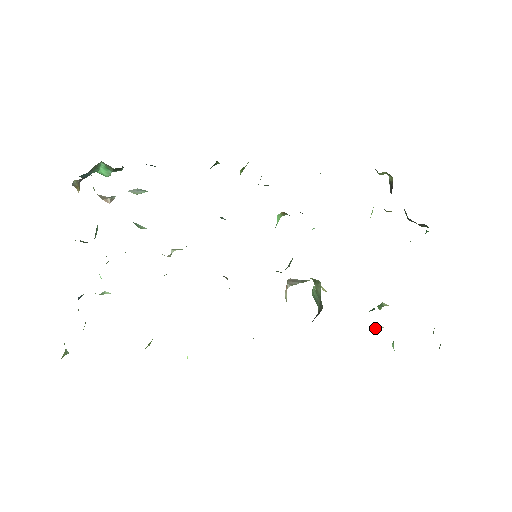
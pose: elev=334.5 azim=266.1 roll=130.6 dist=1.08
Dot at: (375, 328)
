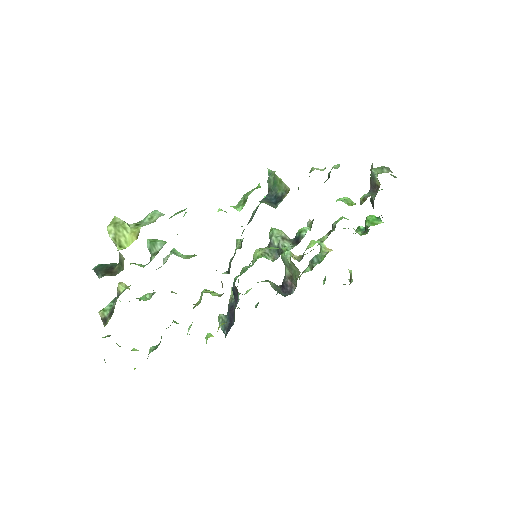
Dot at: occluded
